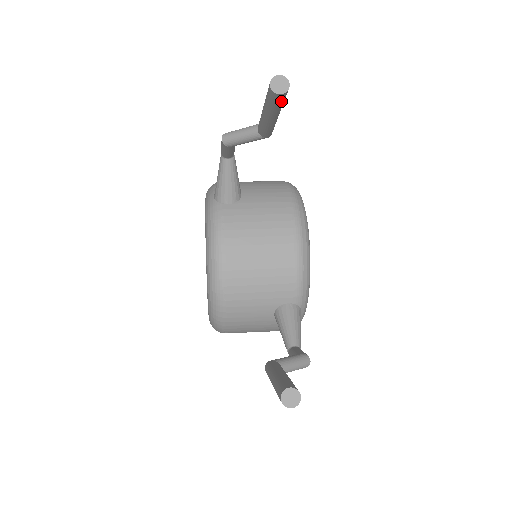
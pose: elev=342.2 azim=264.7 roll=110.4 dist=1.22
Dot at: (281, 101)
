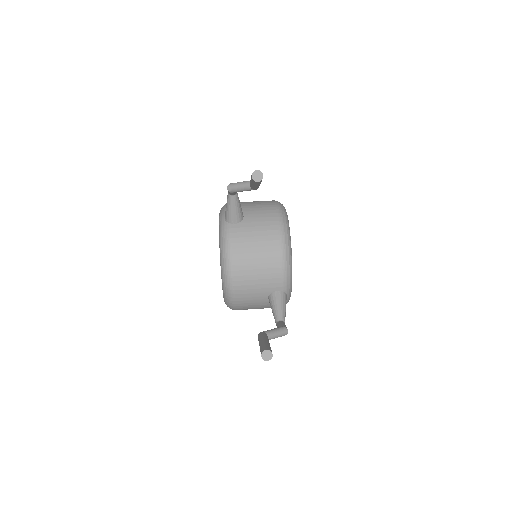
Dot at: (259, 182)
